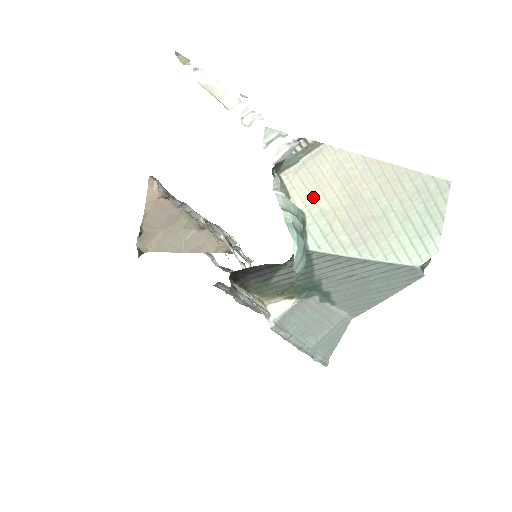
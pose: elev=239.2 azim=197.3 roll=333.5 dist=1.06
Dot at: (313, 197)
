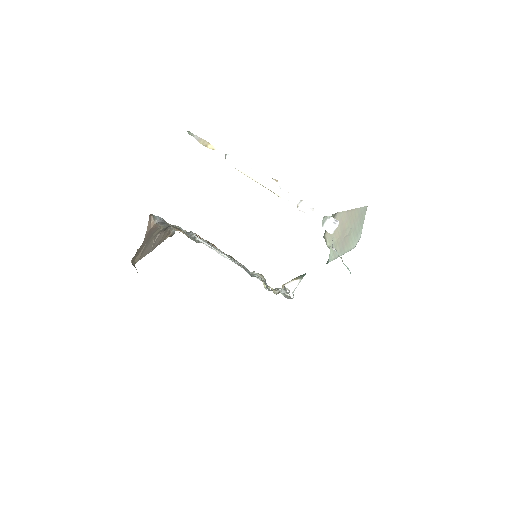
Dot at: (332, 239)
